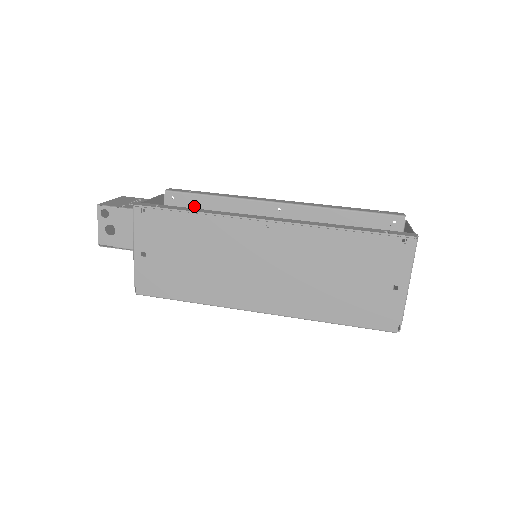
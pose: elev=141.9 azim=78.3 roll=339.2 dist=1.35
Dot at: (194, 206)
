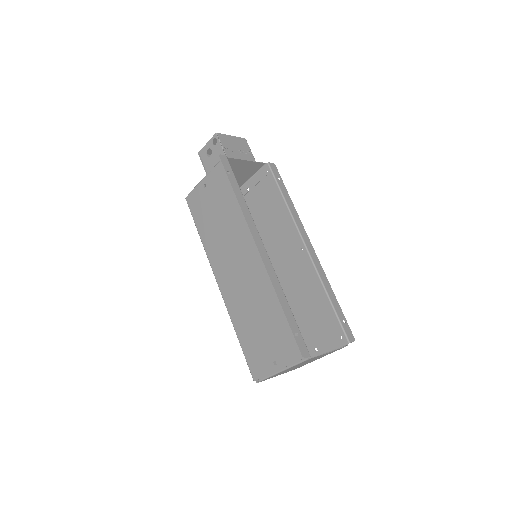
Dot at: (271, 189)
